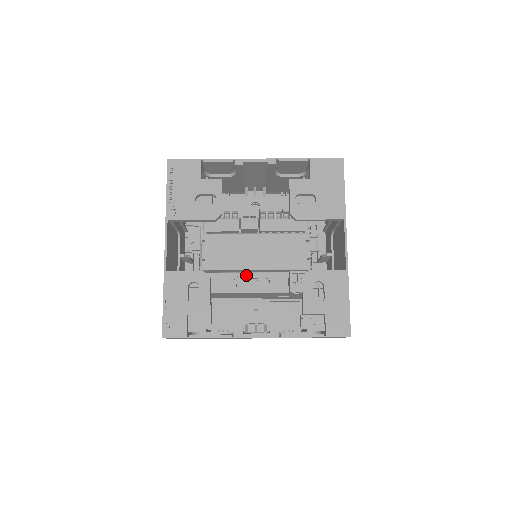
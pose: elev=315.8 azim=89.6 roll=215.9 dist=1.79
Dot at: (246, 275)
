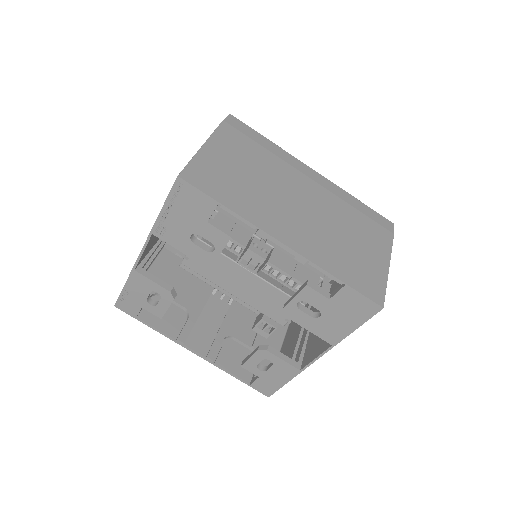
Dot at: occluded
